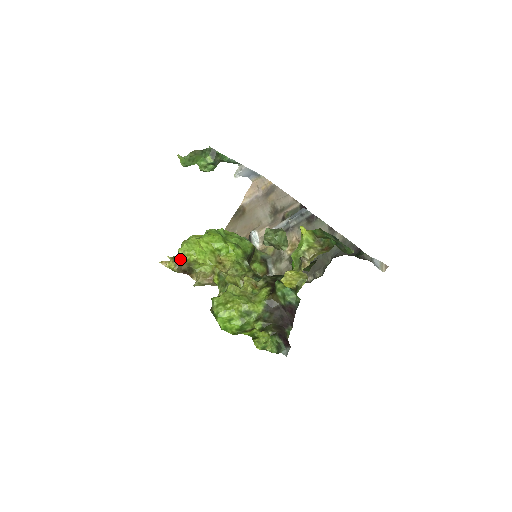
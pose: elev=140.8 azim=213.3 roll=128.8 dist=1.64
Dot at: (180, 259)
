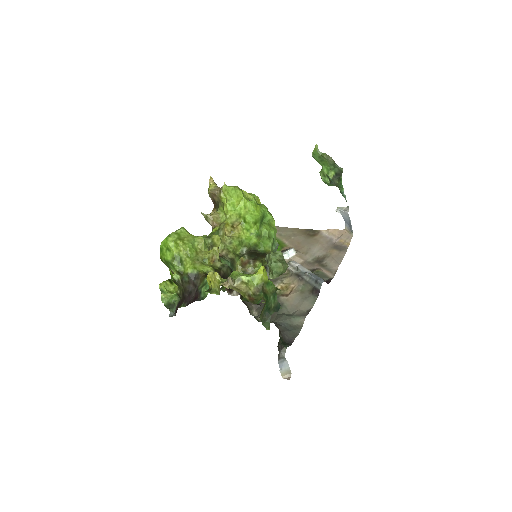
Dot at: (219, 191)
